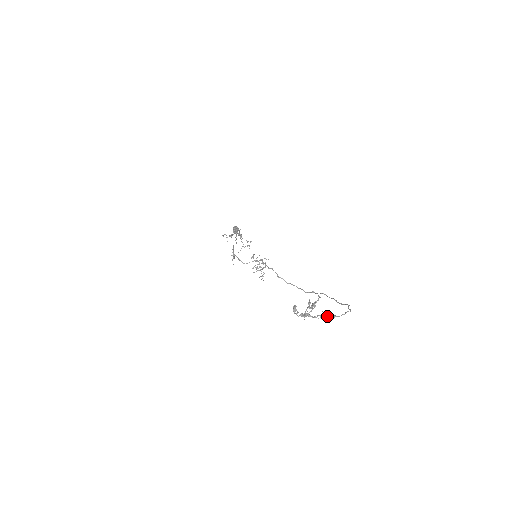
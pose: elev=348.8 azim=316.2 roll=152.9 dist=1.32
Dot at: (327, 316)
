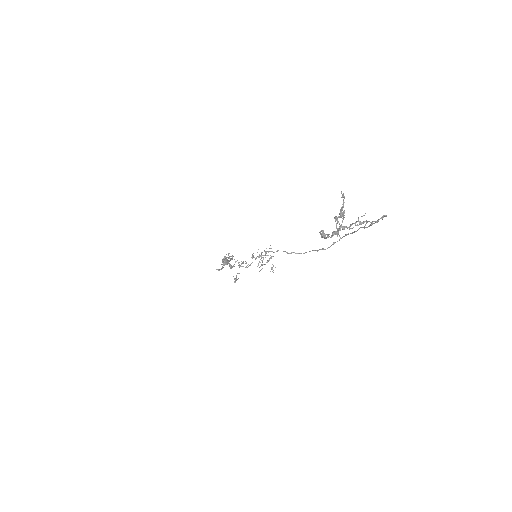
Dot at: (364, 222)
